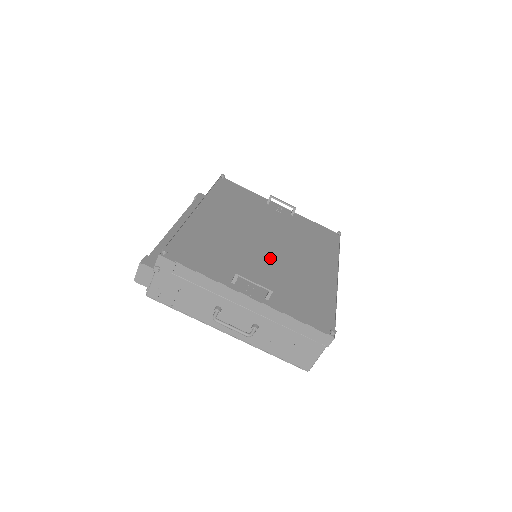
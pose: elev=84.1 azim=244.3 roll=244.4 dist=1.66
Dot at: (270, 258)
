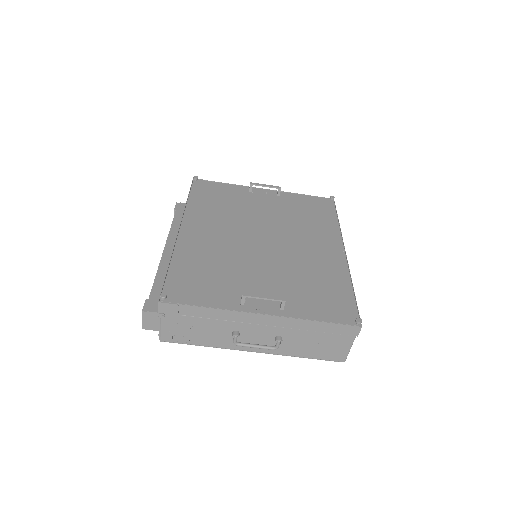
Dot at: (271, 258)
